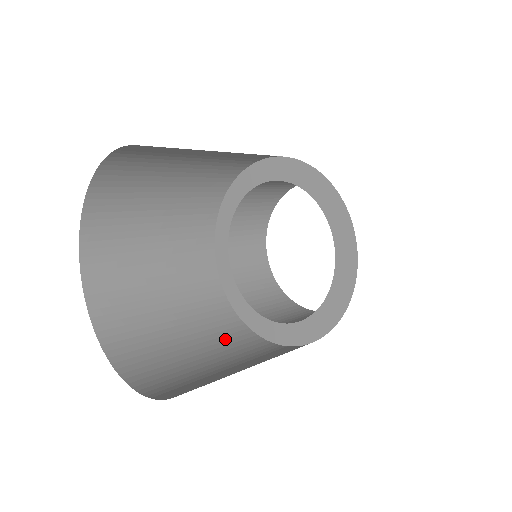
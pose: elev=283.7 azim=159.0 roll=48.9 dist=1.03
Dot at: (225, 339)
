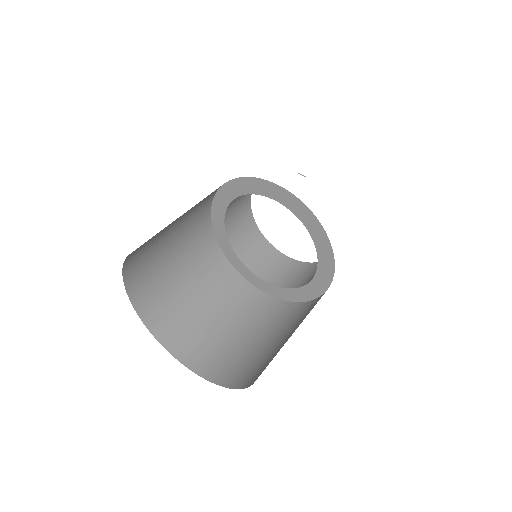
Dot at: (205, 266)
